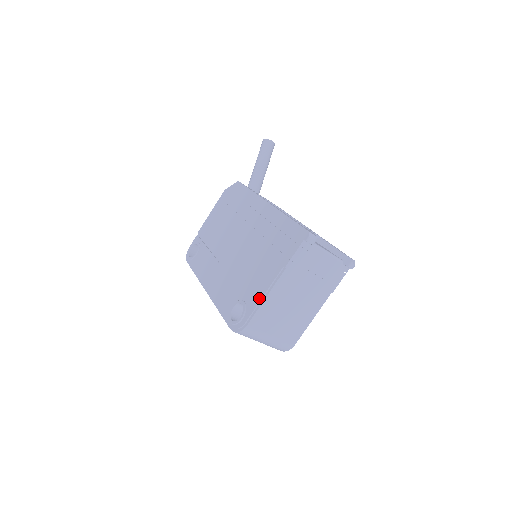
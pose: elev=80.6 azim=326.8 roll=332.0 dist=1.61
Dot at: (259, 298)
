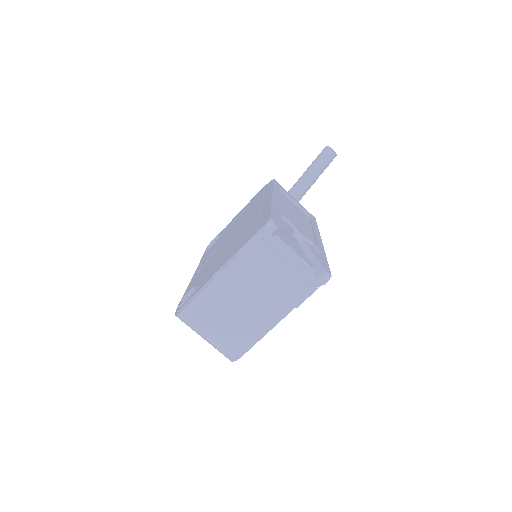
Dot at: (204, 283)
